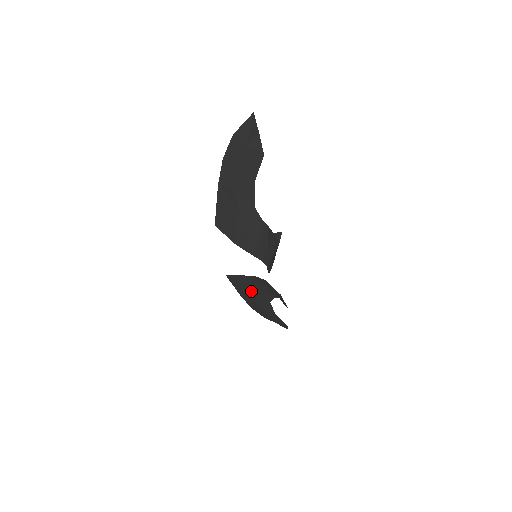
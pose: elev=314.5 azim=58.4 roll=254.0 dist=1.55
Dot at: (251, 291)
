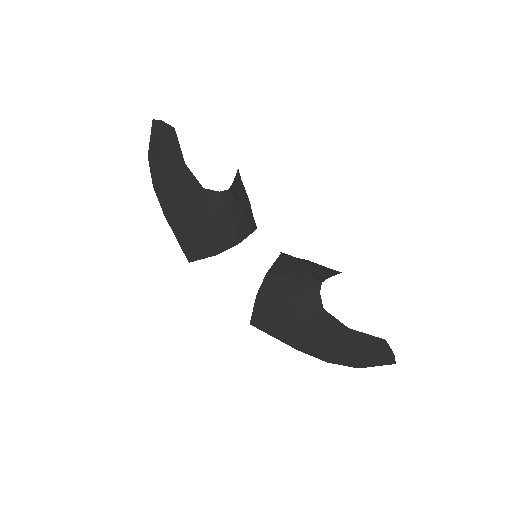
Dot at: (290, 315)
